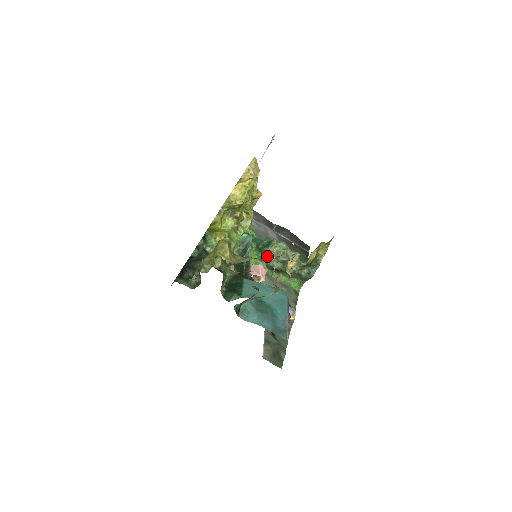
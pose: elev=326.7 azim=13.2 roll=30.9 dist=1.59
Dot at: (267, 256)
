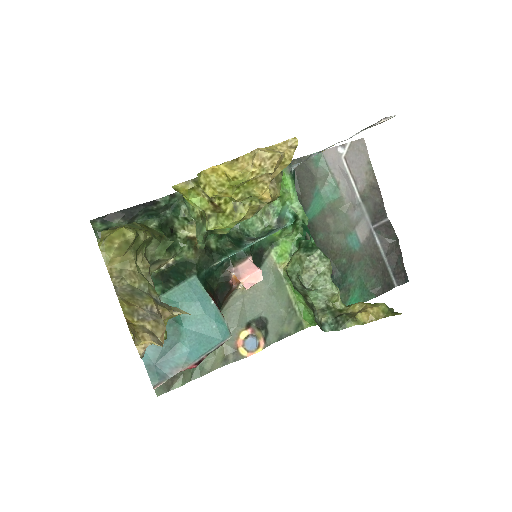
Dot at: (293, 261)
